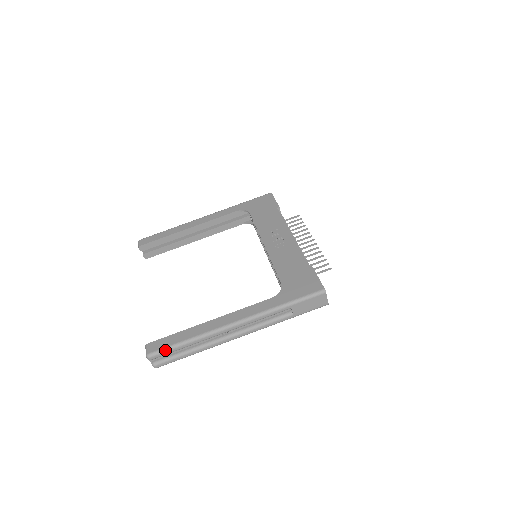
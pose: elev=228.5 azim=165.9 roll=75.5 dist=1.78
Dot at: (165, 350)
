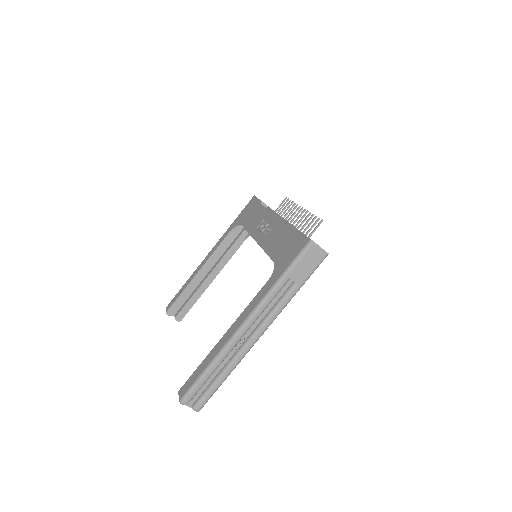
Dot at: (193, 387)
